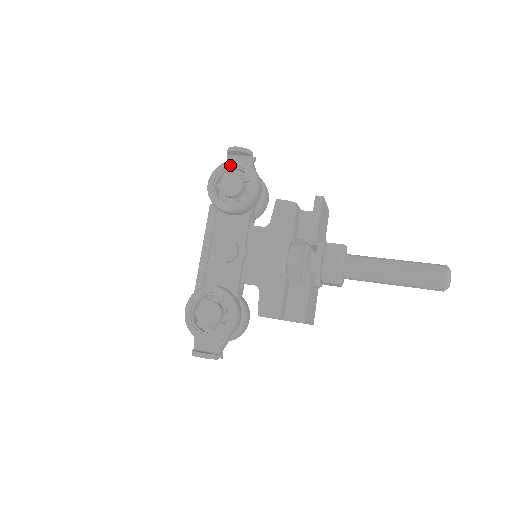
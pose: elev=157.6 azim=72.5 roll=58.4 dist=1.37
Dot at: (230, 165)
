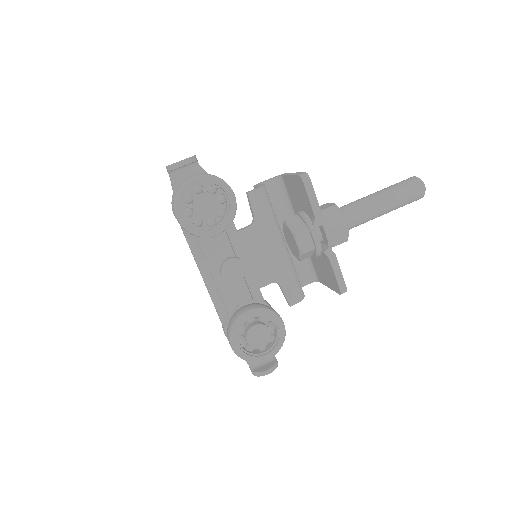
Dot at: (191, 186)
